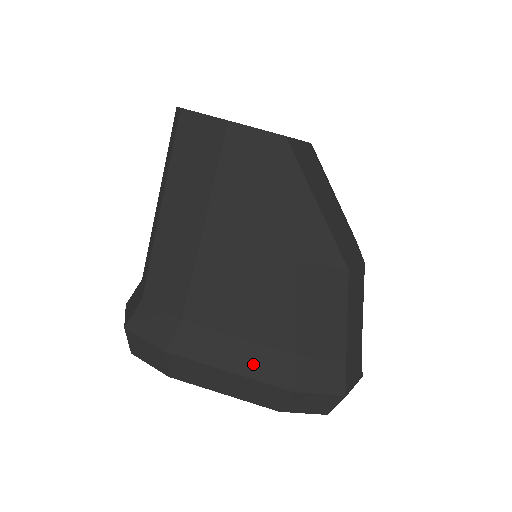
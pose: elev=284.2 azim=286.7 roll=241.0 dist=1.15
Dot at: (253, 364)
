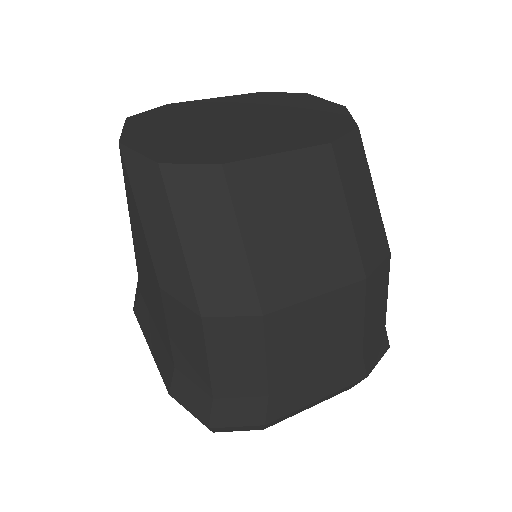
Dot at: (158, 353)
